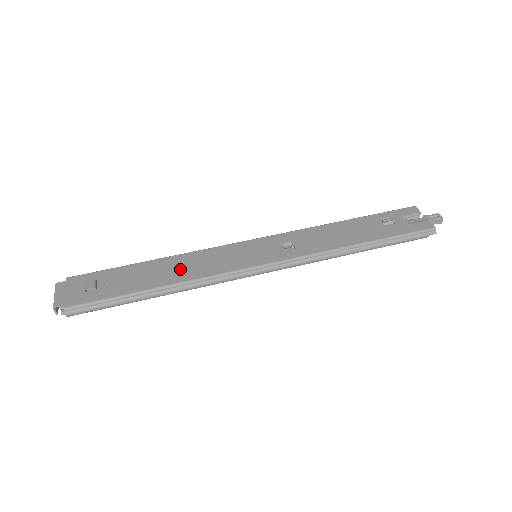
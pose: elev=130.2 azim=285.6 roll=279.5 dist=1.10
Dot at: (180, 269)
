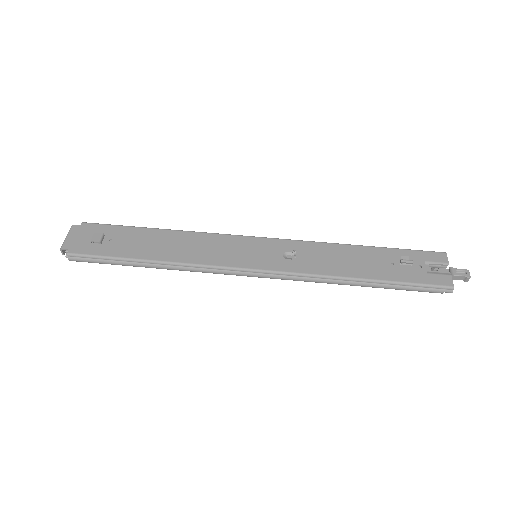
Dot at: (179, 247)
